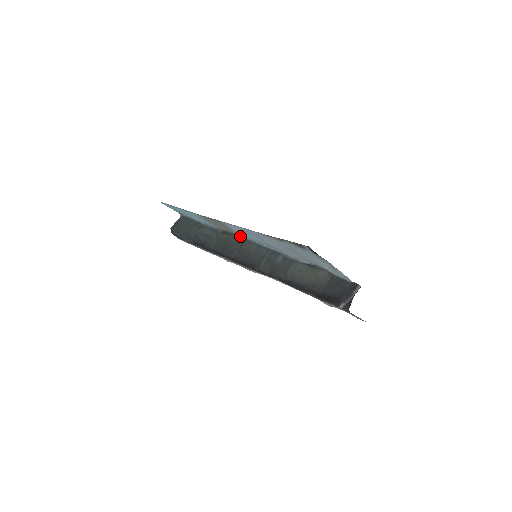
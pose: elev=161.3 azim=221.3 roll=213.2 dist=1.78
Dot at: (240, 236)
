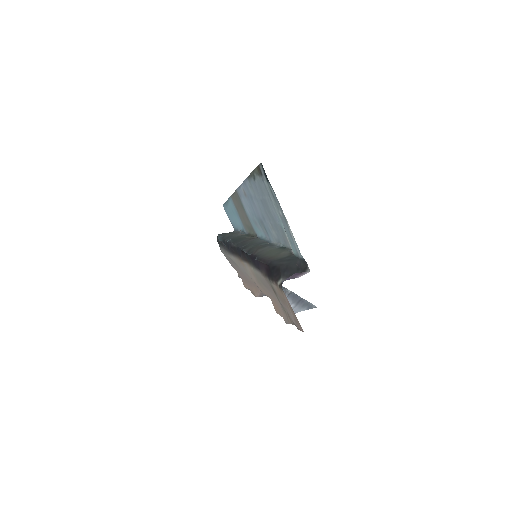
Dot at: (255, 235)
